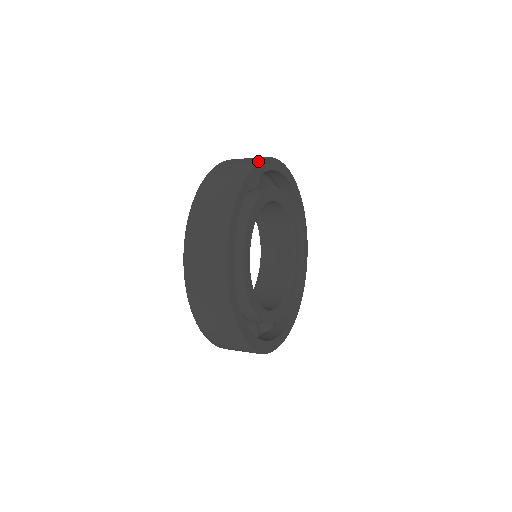
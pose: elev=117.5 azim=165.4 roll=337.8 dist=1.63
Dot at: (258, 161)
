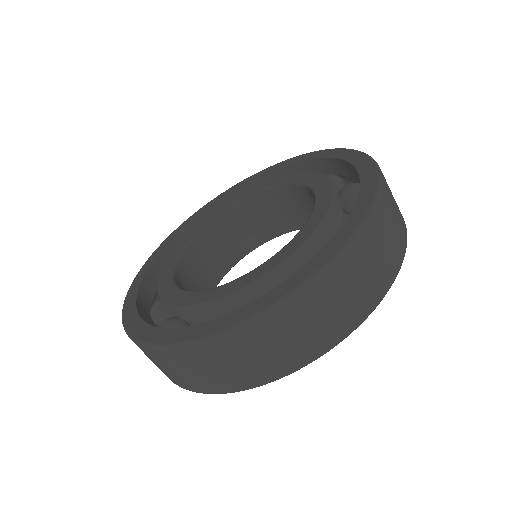
Dot at: occluded
